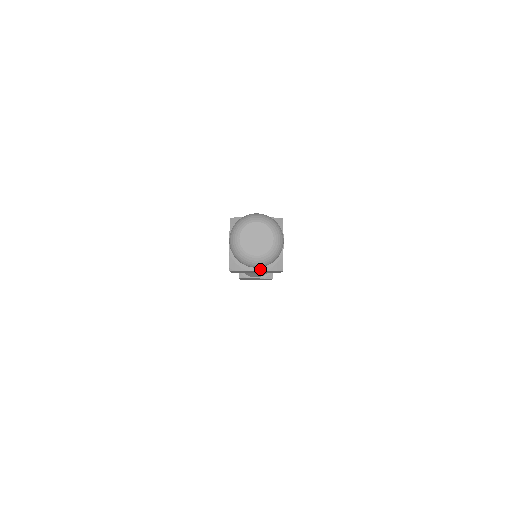
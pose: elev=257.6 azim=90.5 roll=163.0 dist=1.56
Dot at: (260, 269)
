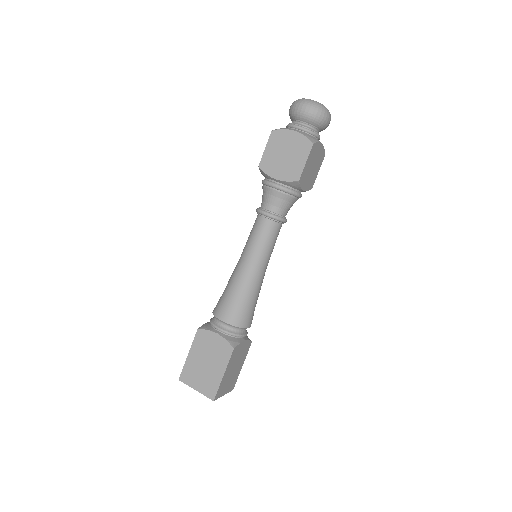
Dot at: (298, 132)
